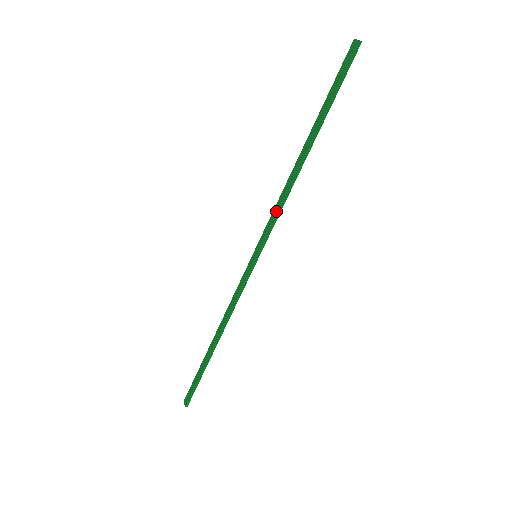
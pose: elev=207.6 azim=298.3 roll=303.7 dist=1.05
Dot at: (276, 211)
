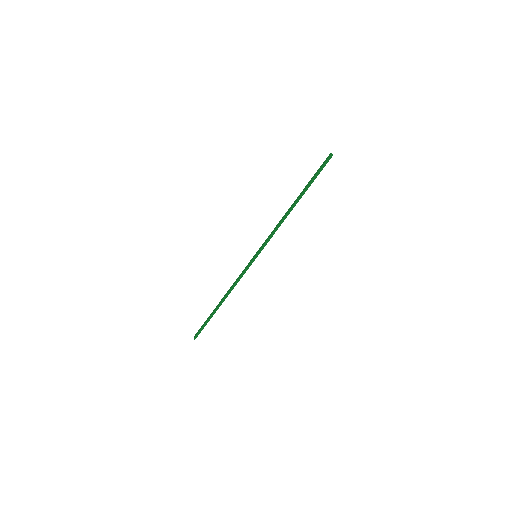
Dot at: (272, 233)
